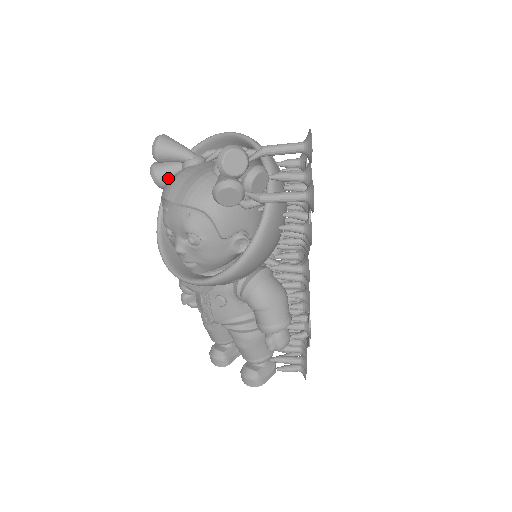
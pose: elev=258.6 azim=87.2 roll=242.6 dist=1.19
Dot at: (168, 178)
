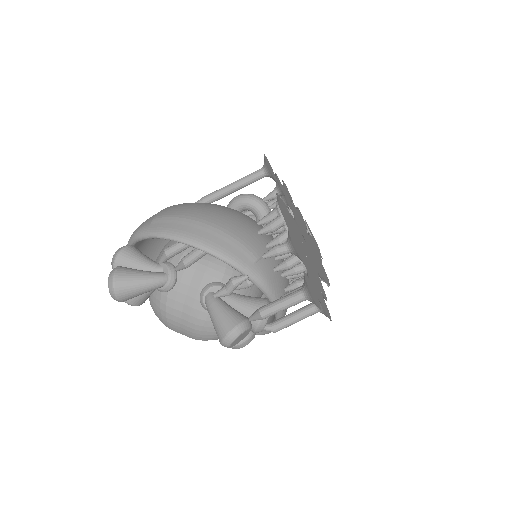
Dot at: occluded
